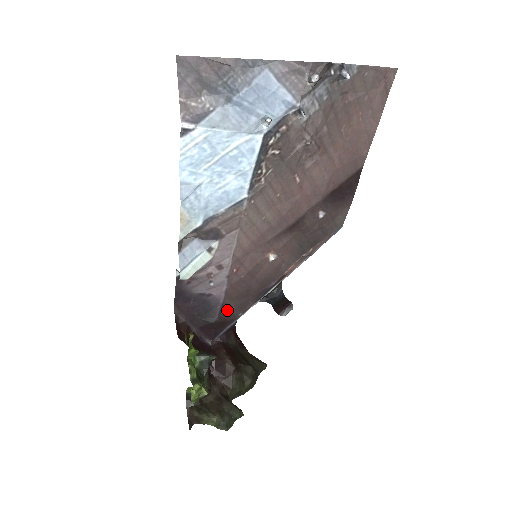
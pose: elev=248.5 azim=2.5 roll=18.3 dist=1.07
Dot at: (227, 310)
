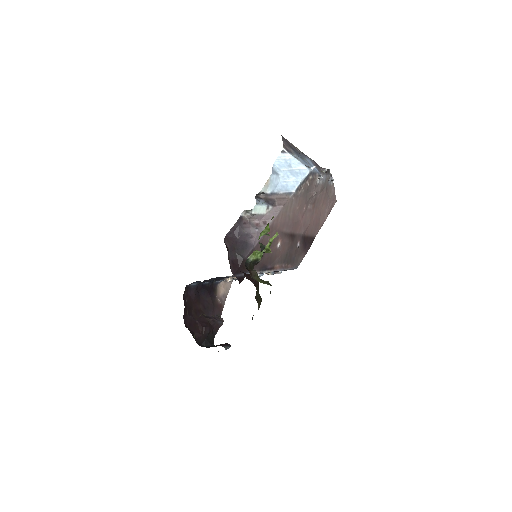
Dot at: occluded
